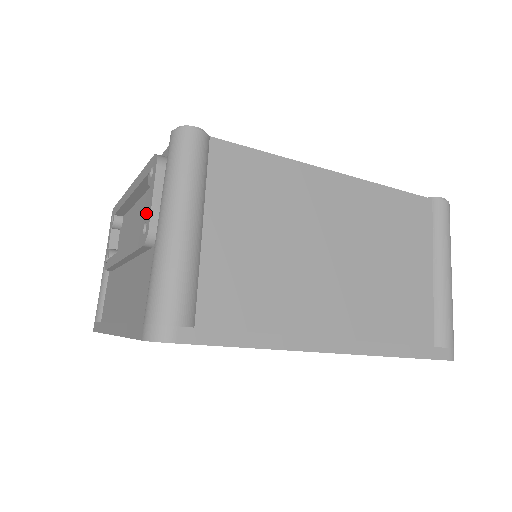
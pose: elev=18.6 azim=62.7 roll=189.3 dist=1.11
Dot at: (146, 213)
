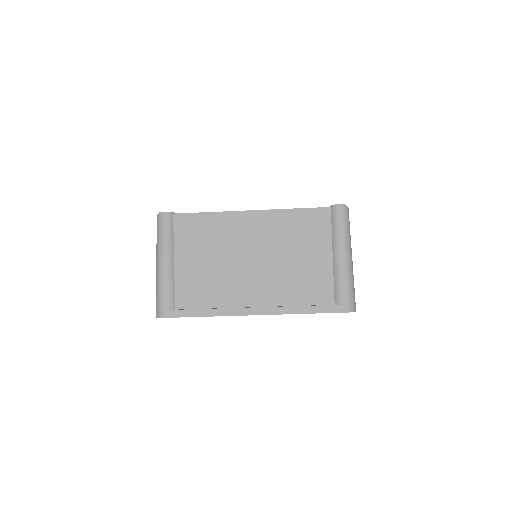
Dot at: occluded
